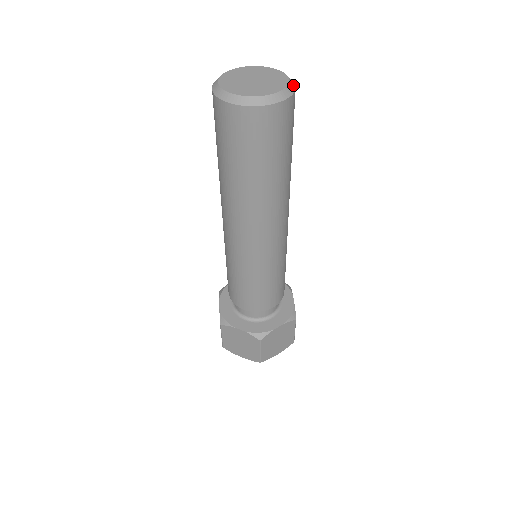
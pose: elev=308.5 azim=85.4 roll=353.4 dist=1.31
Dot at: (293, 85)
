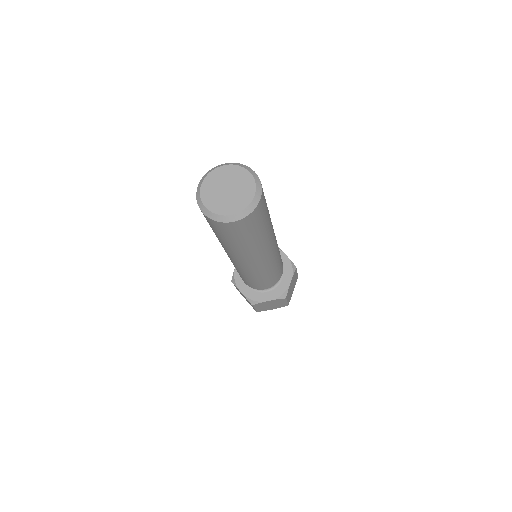
Dot at: (256, 203)
